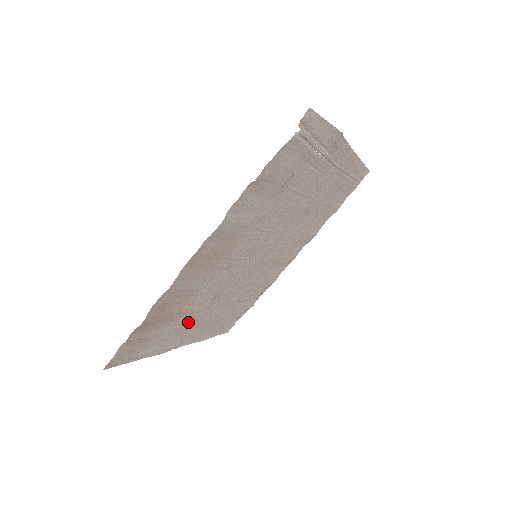
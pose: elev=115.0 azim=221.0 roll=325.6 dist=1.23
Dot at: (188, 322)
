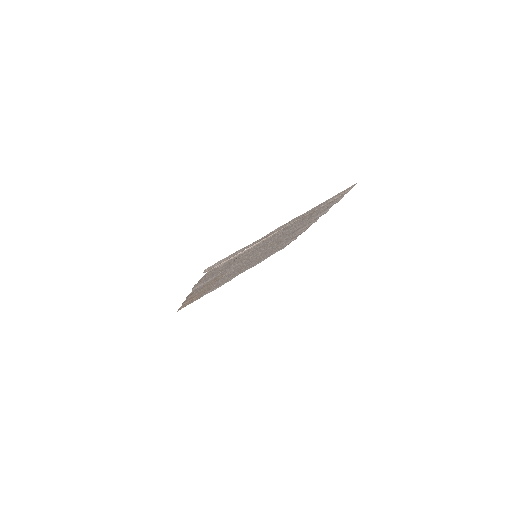
Dot at: (227, 279)
